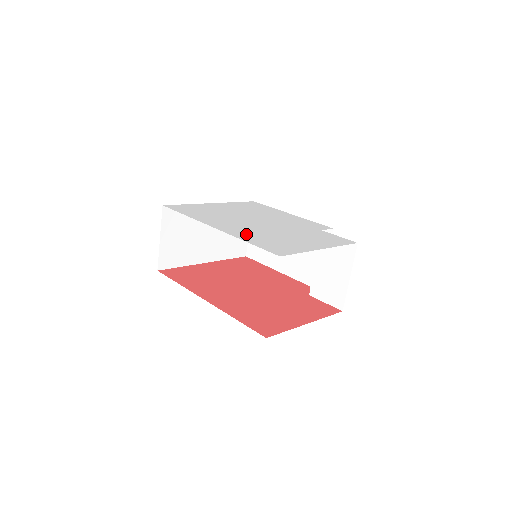
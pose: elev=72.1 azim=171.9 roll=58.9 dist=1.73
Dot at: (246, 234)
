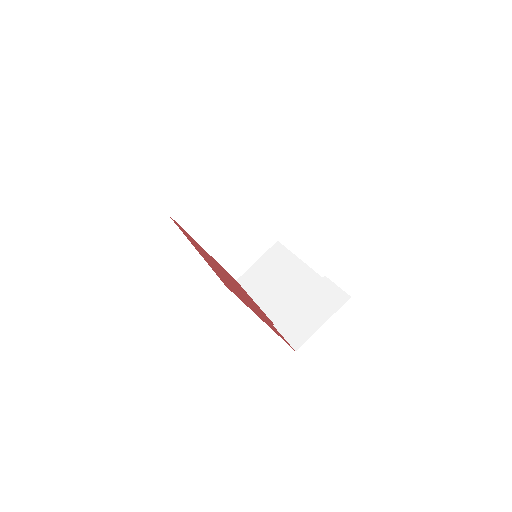
Dot at: occluded
